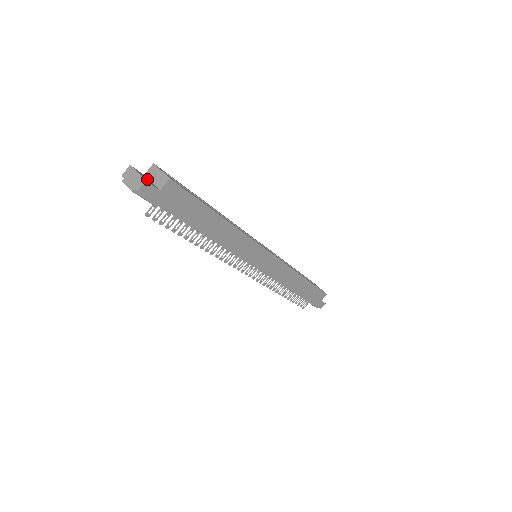
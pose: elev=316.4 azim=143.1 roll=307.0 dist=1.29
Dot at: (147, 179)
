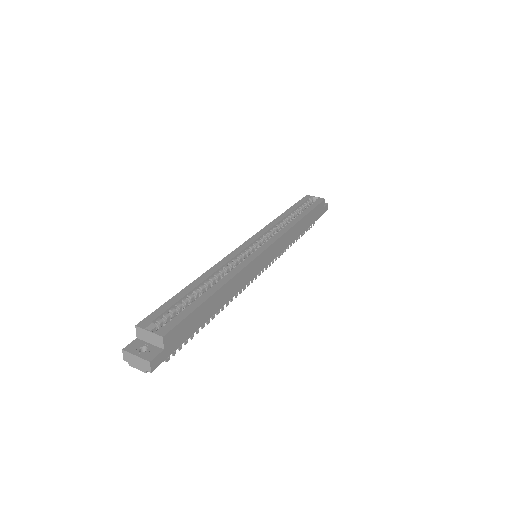
Dot at: (145, 347)
